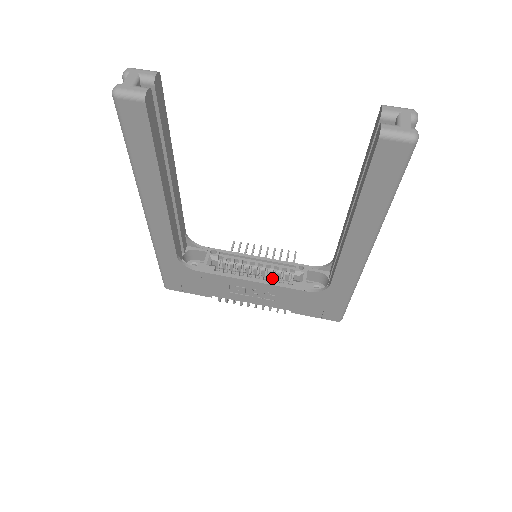
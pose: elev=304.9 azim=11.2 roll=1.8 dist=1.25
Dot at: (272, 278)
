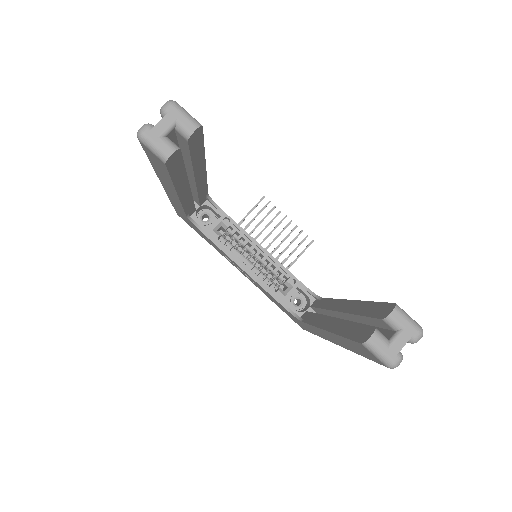
Dot at: (263, 274)
